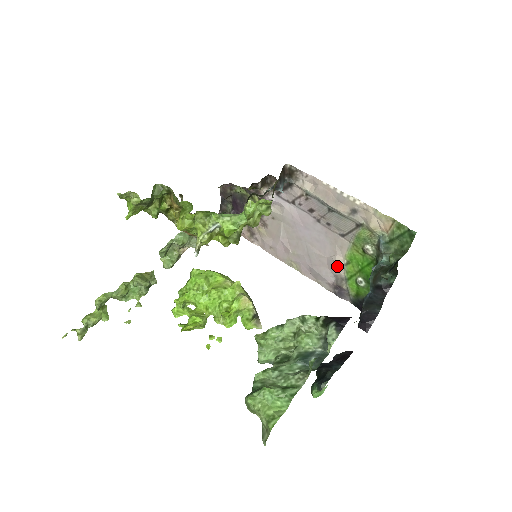
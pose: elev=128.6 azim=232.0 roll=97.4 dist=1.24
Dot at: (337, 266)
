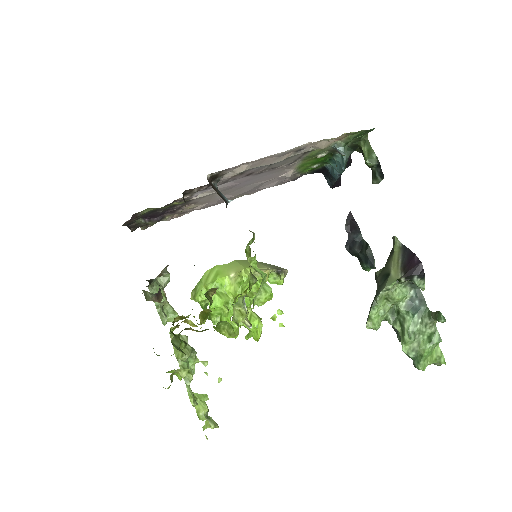
Dot at: occluded
